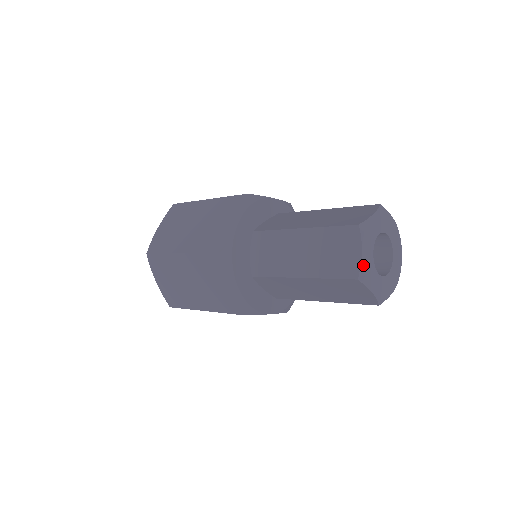
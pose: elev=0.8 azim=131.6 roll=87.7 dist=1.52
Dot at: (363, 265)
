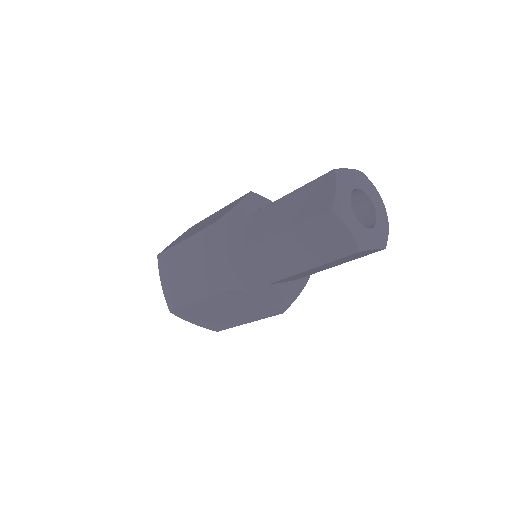
Dot at: (356, 238)
